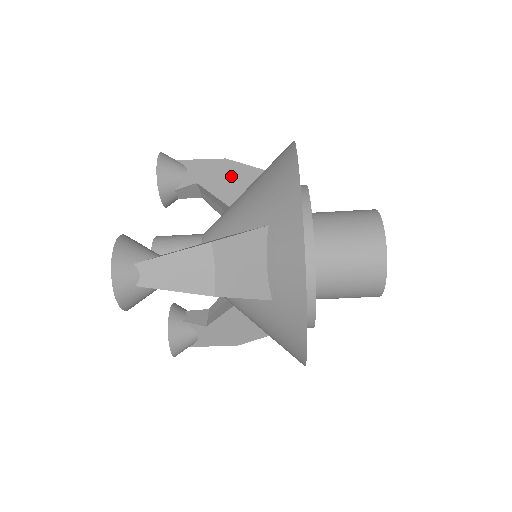
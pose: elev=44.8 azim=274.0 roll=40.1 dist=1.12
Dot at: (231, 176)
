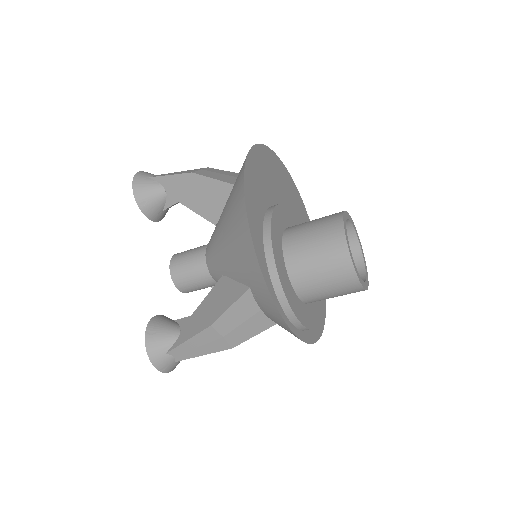
Dot at: (204, 193)
